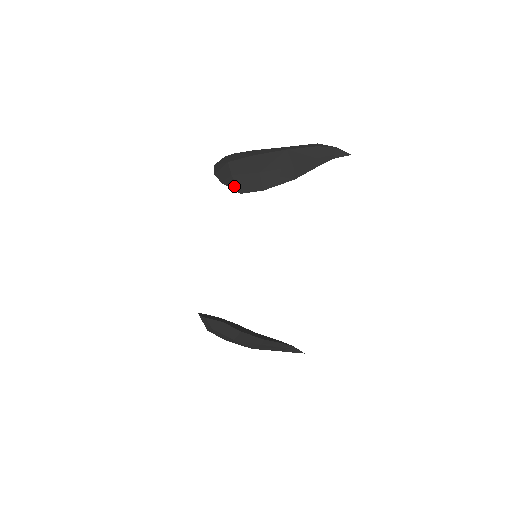
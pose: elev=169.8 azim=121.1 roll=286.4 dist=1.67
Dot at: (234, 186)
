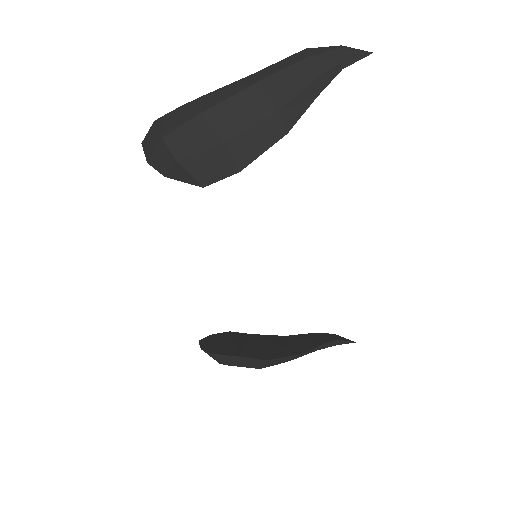
Dot at: (187, 178)
